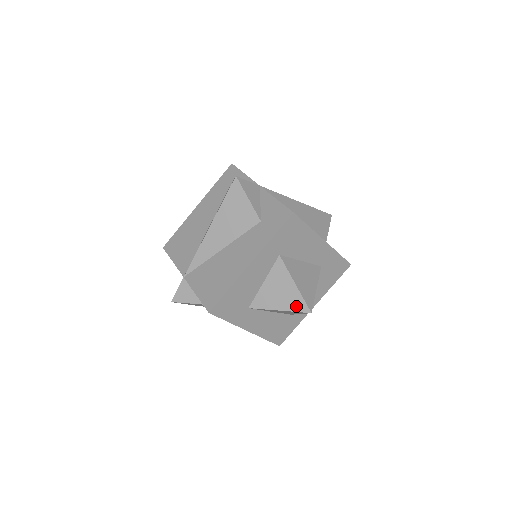
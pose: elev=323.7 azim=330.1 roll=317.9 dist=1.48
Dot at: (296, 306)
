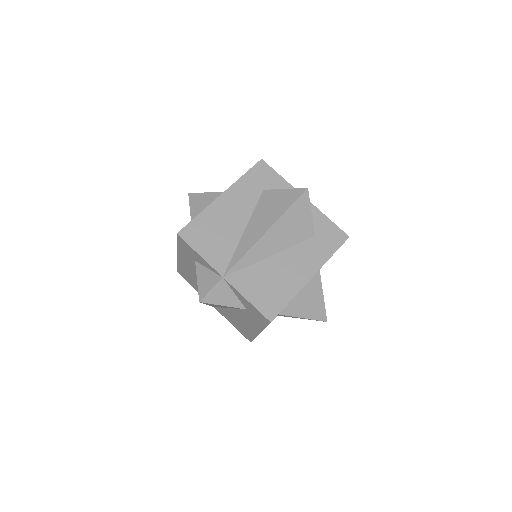
Dot at: (318, 315)
